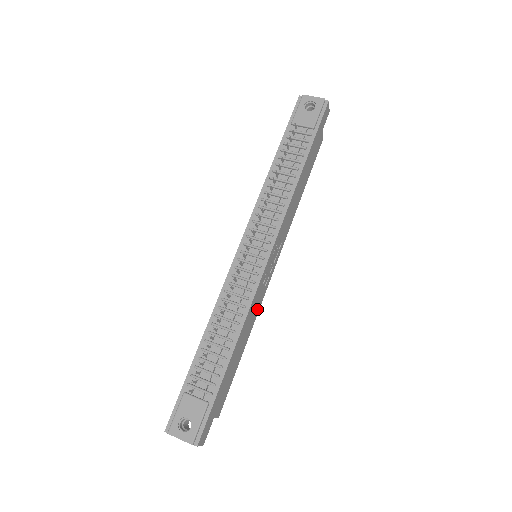
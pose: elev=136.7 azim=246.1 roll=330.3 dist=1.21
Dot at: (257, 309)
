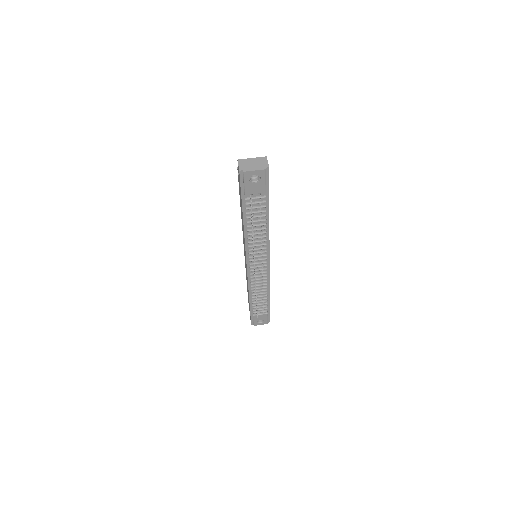
Dot at: occluded
